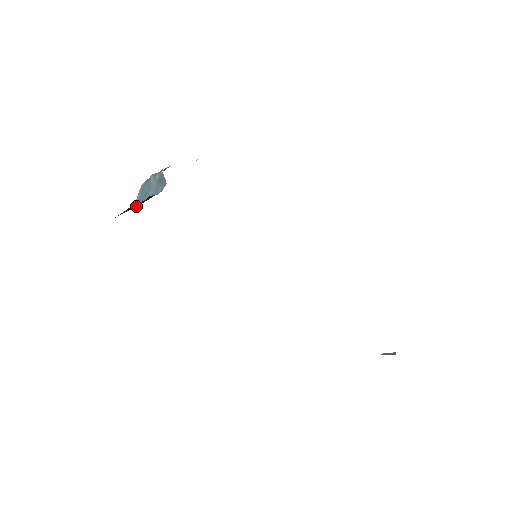
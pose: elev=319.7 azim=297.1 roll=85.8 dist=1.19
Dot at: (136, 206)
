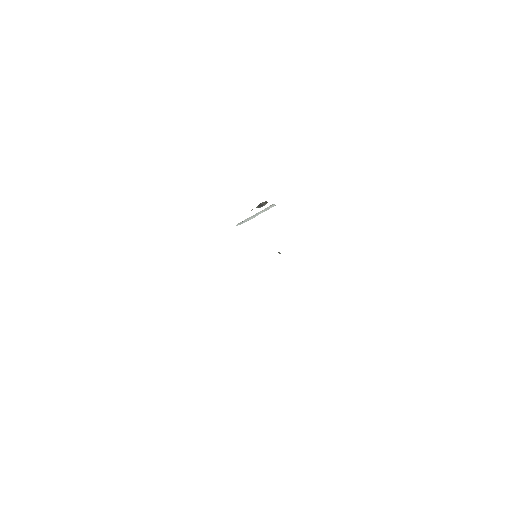
Dot at: occluded
